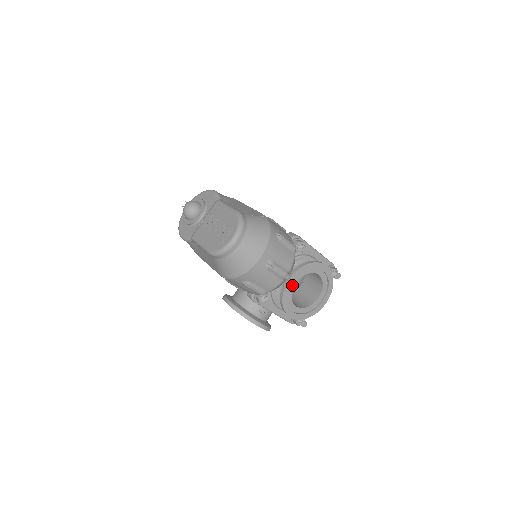
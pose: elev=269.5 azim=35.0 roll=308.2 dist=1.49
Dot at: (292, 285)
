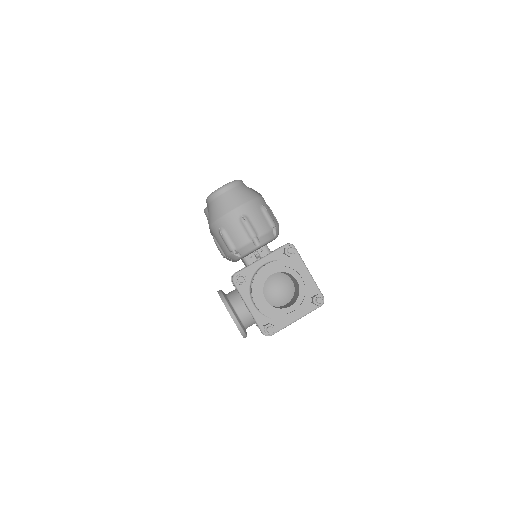
Dot at: (268, 274)
